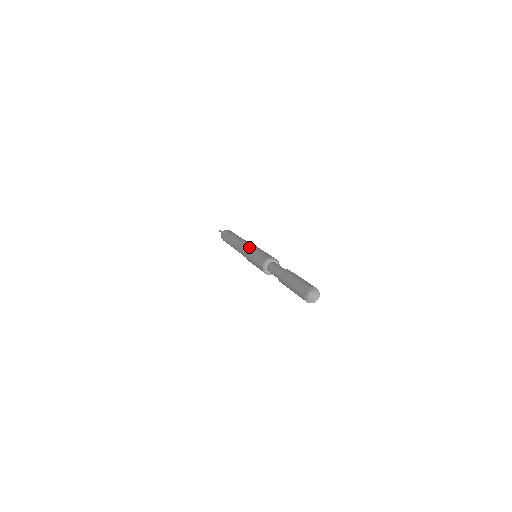
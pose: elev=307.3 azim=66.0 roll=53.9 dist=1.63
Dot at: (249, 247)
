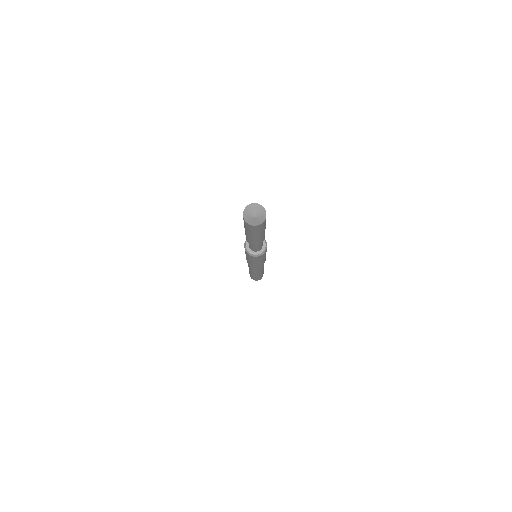
Dot at: occluded
